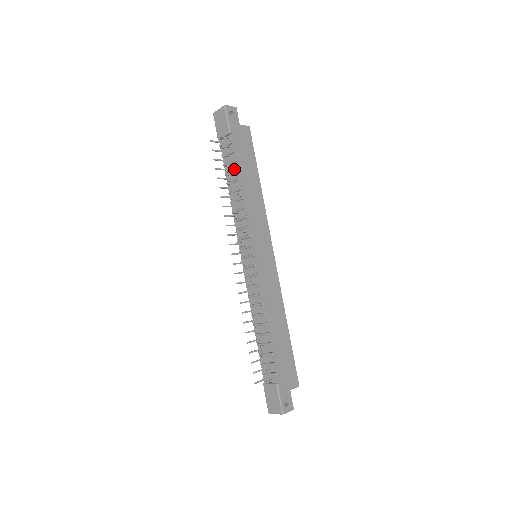
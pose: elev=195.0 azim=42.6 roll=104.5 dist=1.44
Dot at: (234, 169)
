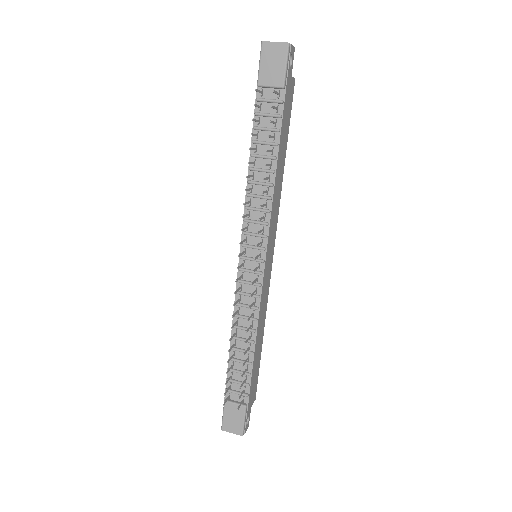
Dot at: (270, 140)
